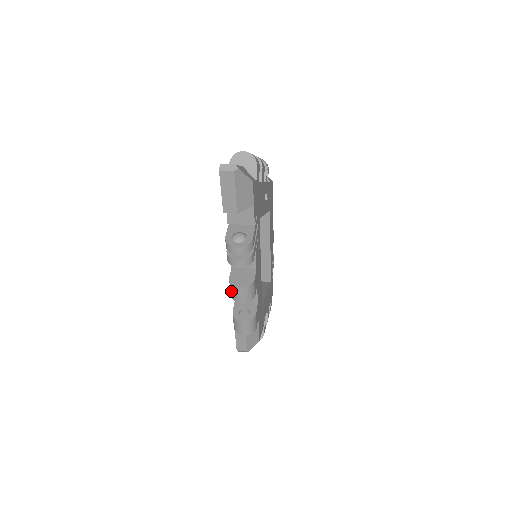
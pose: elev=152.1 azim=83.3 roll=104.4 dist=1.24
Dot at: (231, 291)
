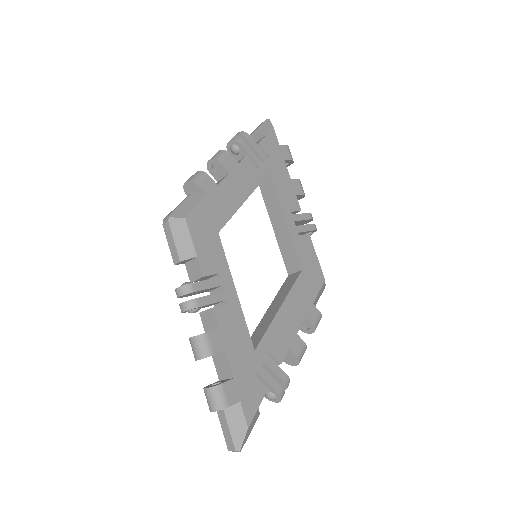
Dot at: occluded
